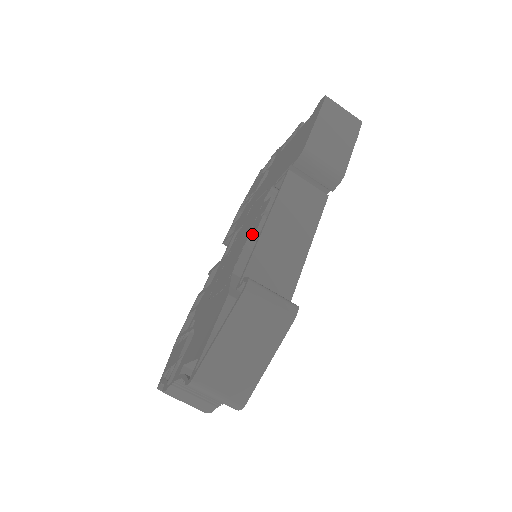
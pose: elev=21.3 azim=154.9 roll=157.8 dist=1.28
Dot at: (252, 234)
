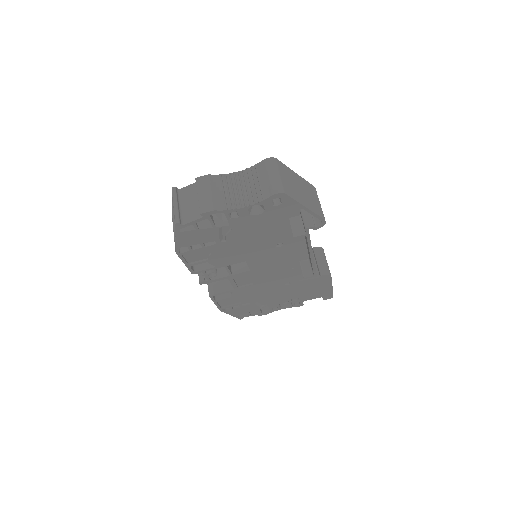
Dot at: occluded
